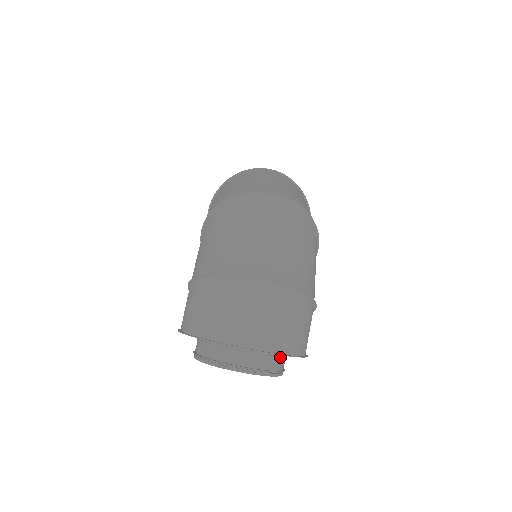
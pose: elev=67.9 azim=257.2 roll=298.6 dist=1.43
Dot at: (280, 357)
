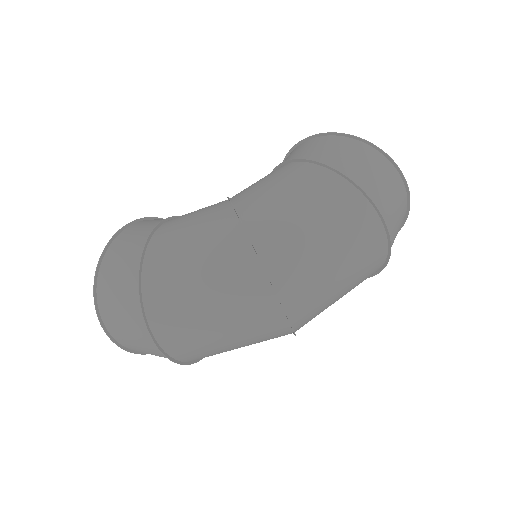
Dot at: occluded
